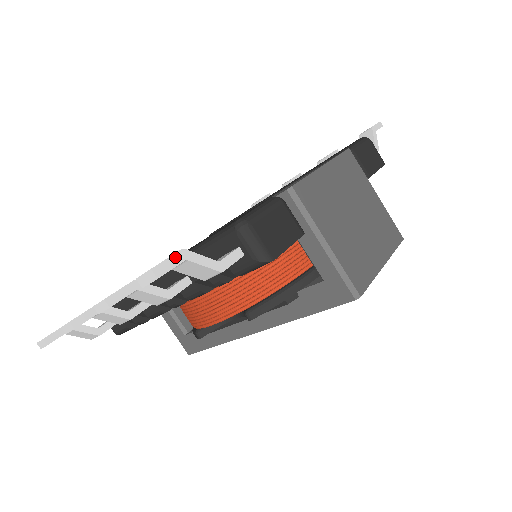
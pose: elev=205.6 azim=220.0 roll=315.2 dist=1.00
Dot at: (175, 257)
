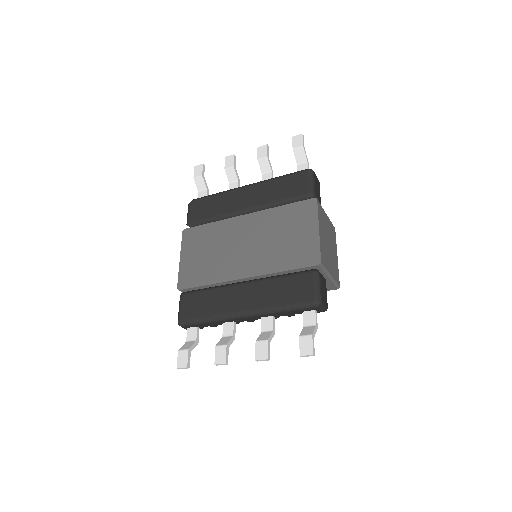
Dot at: (313, 341)
